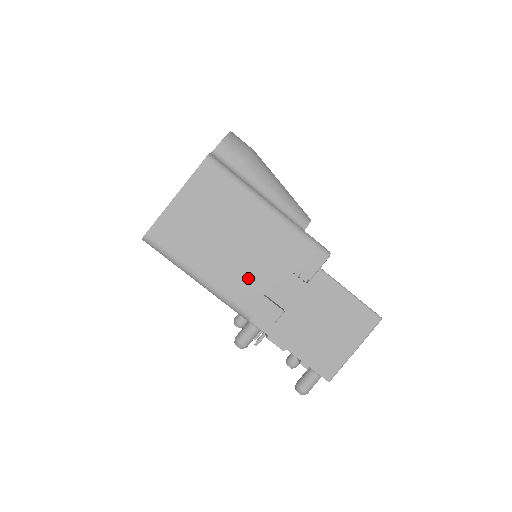
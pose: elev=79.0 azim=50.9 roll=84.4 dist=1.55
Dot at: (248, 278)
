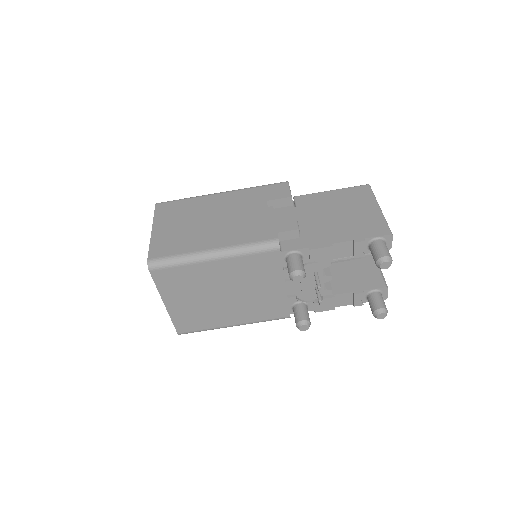
Dot at: (248, 225)
